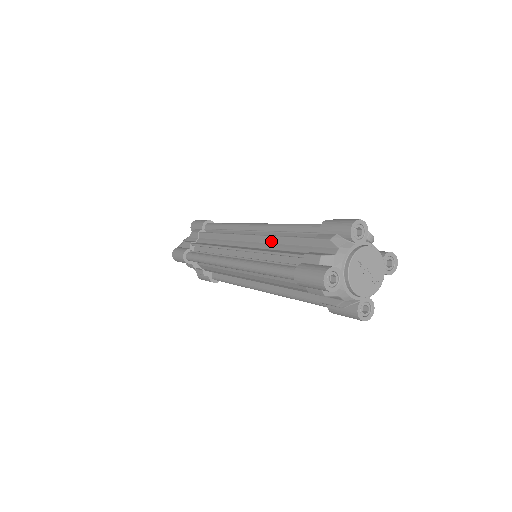
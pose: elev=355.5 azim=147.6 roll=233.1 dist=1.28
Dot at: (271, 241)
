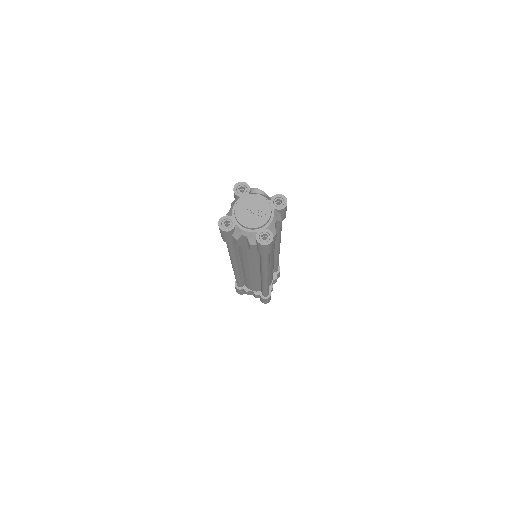
Dot at: occluded
